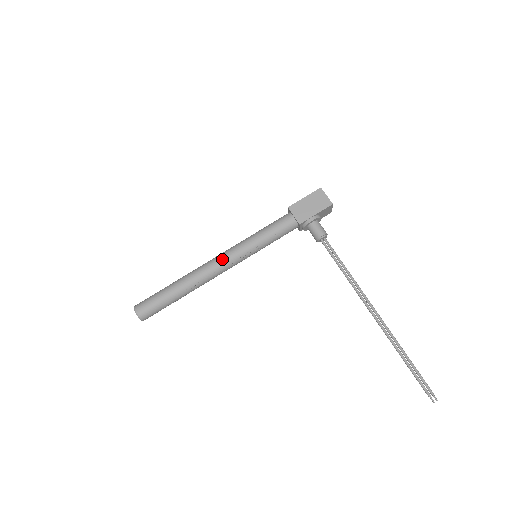
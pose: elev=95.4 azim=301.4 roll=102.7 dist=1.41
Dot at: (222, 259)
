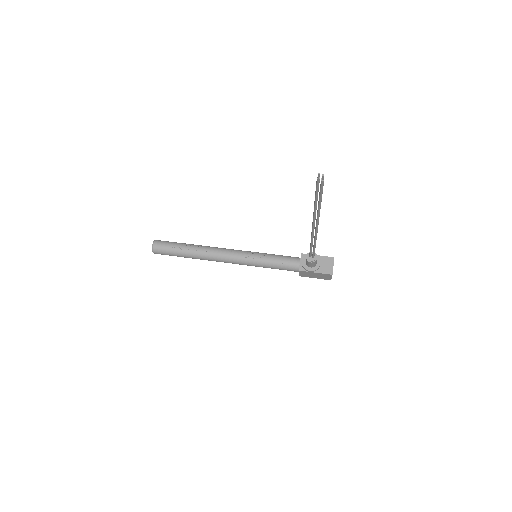
Dot at: occluded
